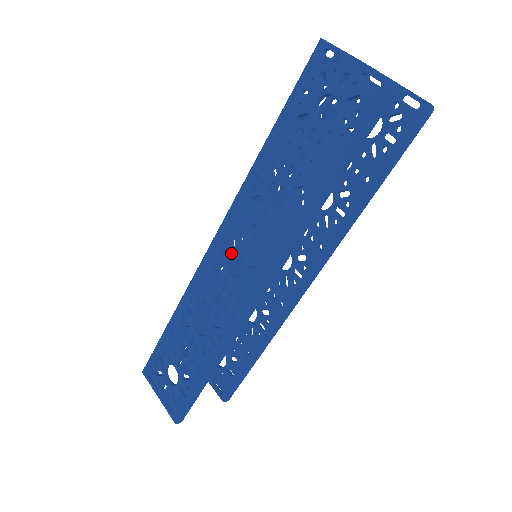
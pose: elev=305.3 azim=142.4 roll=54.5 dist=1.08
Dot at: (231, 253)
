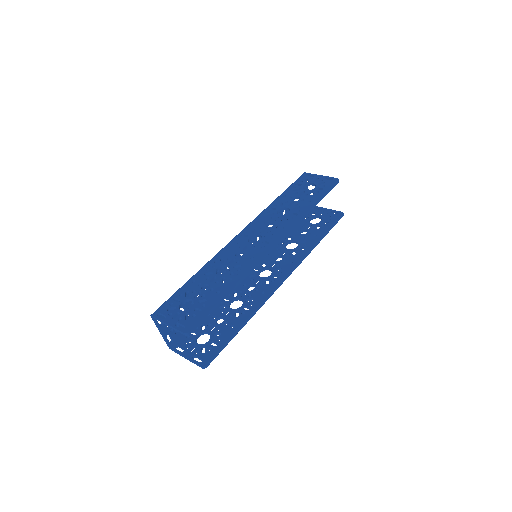
Dot at: (252, 235)
